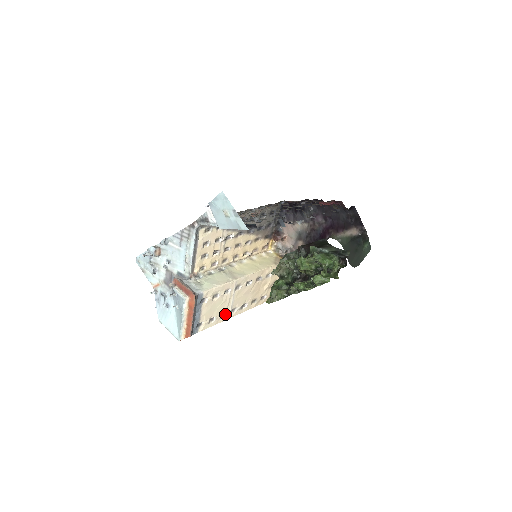
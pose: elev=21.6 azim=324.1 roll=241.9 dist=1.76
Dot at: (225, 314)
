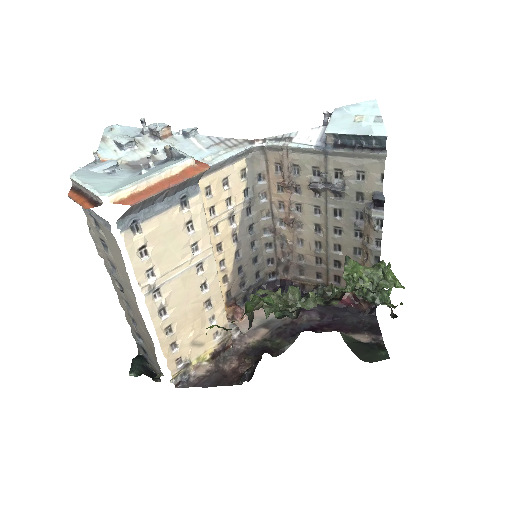
Dot at: (152, 278)
